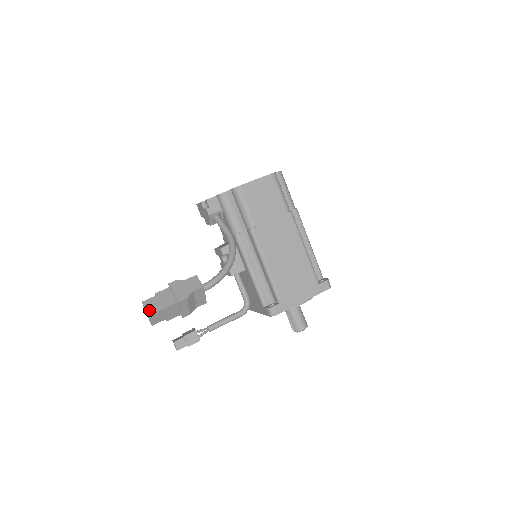
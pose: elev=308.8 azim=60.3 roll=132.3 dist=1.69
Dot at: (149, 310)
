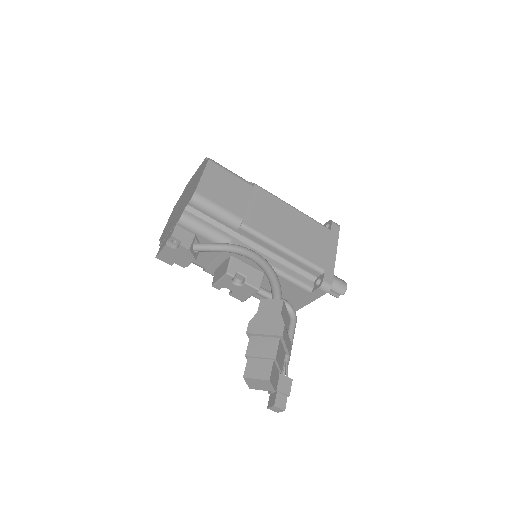
Dot at: (263, 375)
